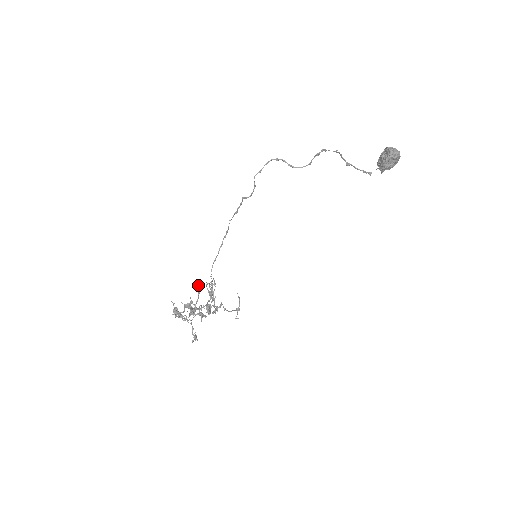
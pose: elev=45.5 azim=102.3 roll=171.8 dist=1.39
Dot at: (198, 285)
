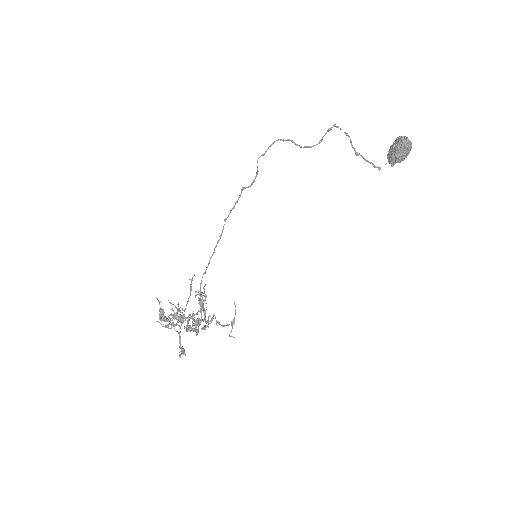
Dot at: (191, 279)
